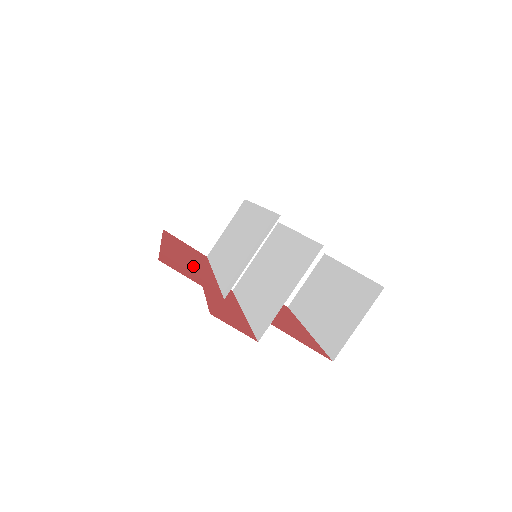
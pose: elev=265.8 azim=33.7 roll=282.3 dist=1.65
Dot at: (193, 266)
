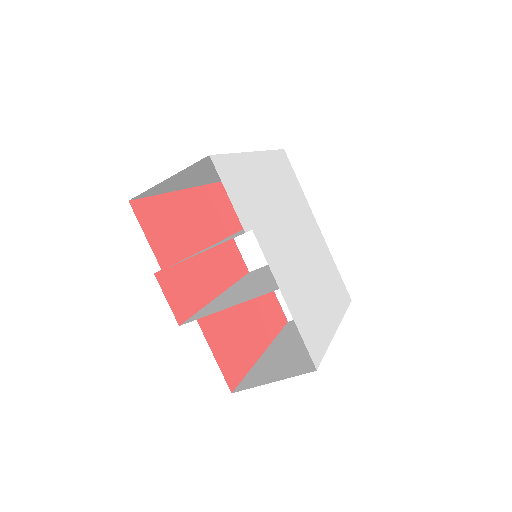
Dot at: (186, 226)
